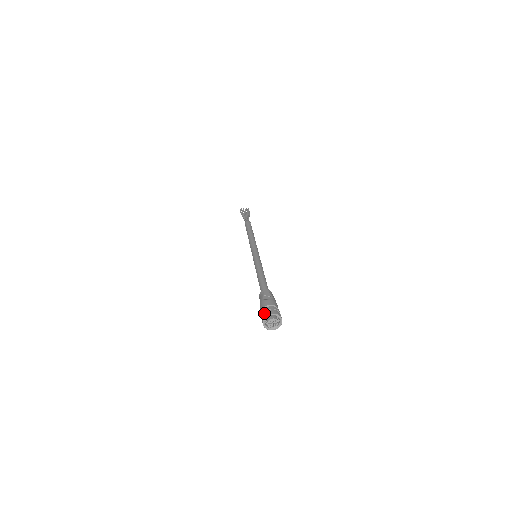
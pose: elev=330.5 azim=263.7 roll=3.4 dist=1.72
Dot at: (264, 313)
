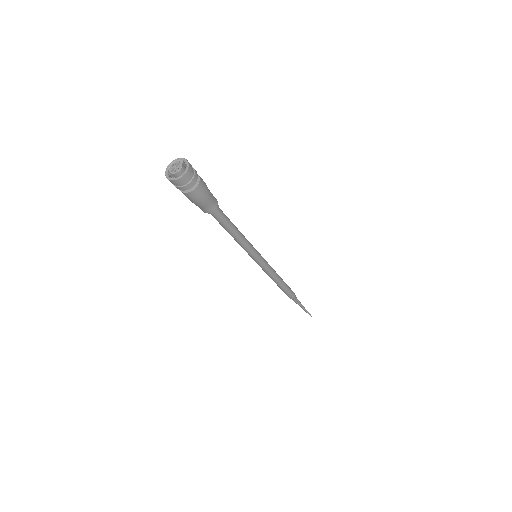
Dot at: (183, 164)
